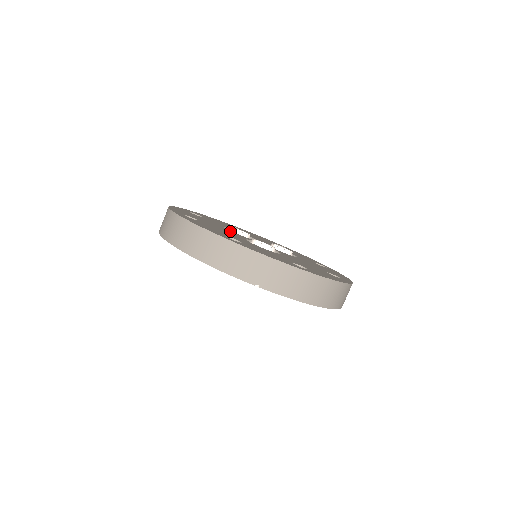
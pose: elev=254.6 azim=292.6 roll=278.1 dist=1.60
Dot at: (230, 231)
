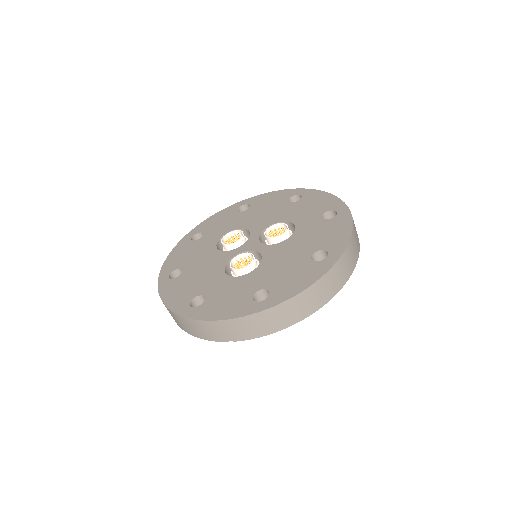
Dot at: (218, 254)
